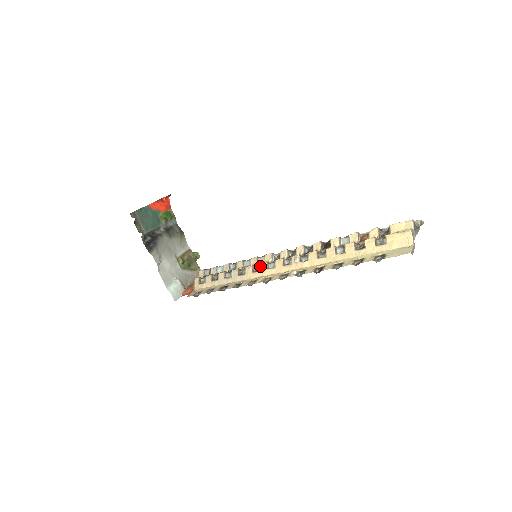
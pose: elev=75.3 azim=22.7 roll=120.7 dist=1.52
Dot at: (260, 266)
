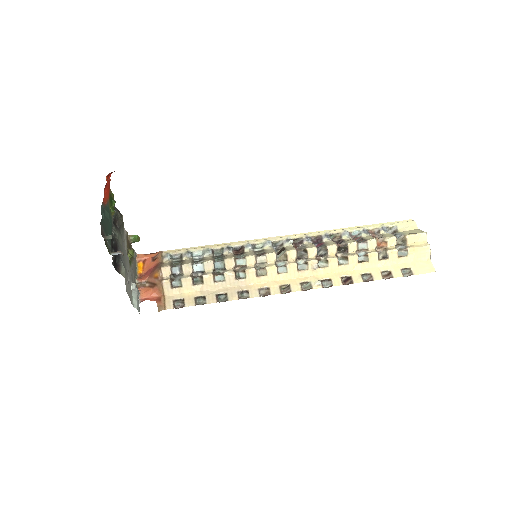
Dot at: (267, 270)
